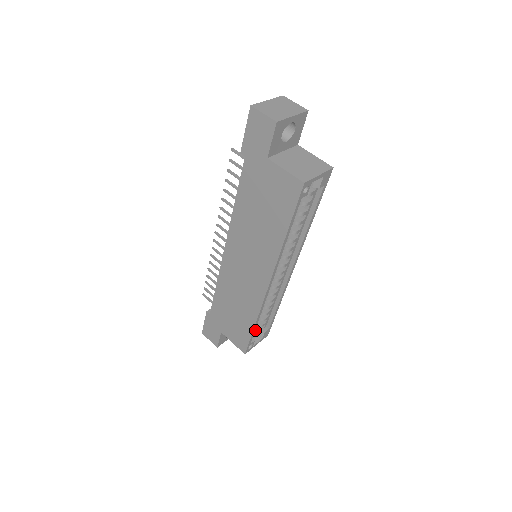
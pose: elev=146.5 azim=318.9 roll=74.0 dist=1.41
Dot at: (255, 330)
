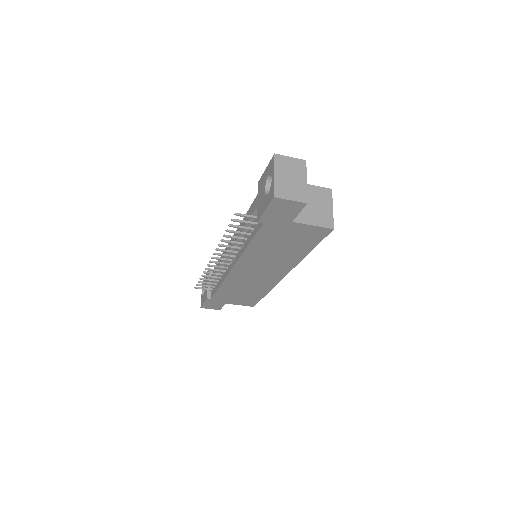
Dot at: occluded
